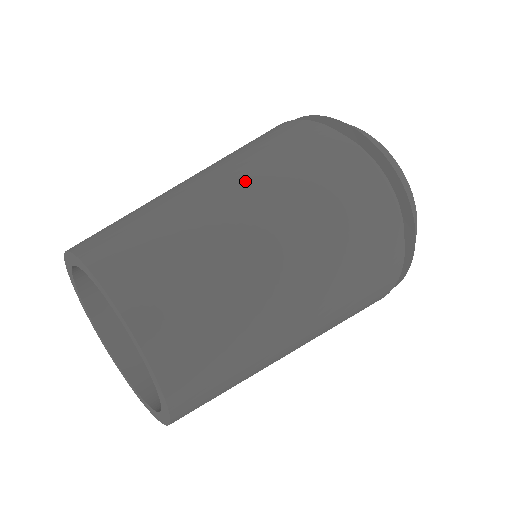
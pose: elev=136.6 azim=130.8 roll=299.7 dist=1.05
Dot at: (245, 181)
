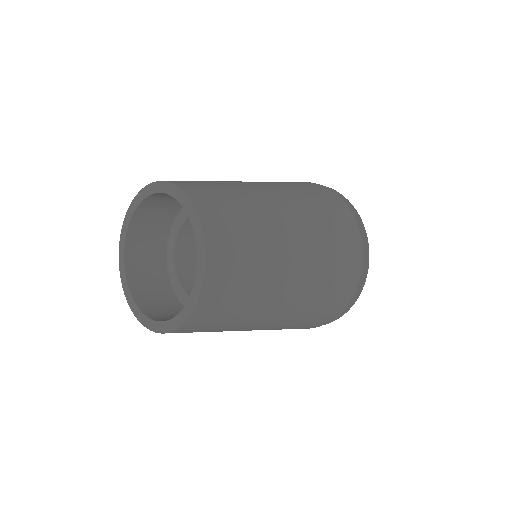
Dot at: (290, 202)
